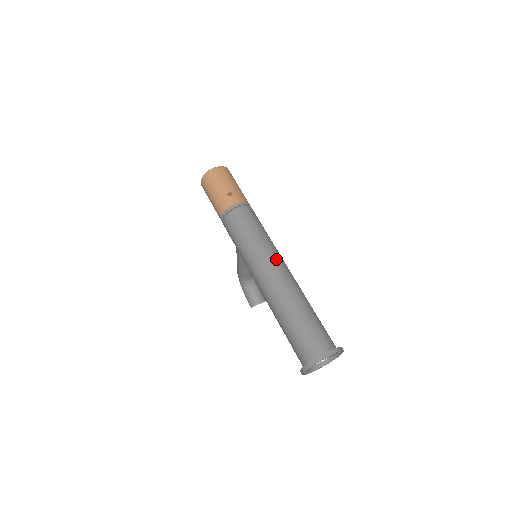
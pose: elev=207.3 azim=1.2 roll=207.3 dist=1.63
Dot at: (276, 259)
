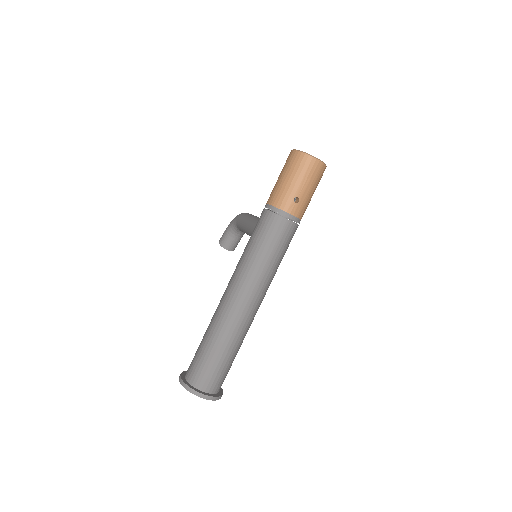
Dot at: (260, 293)
